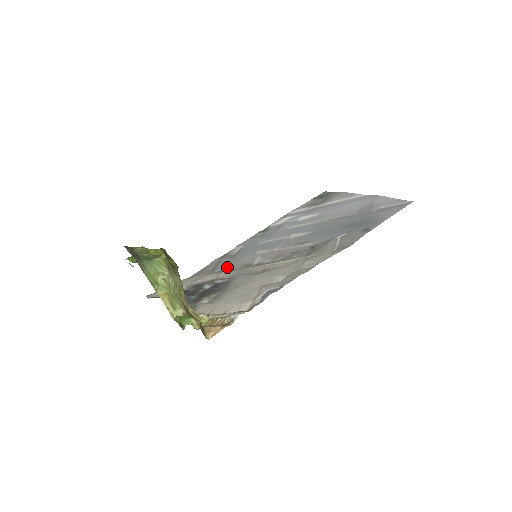
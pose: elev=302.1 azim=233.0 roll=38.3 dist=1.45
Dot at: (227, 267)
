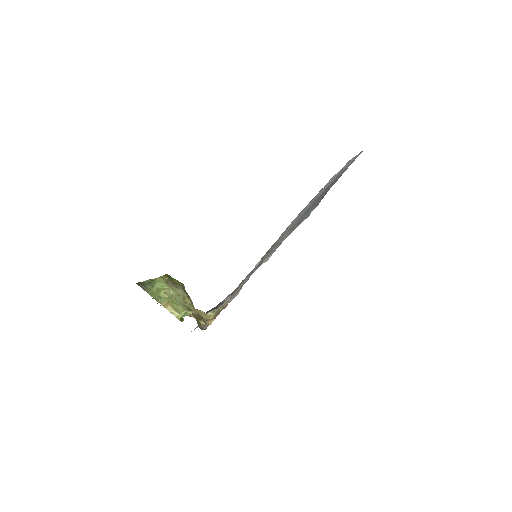
Dot at: occluded
